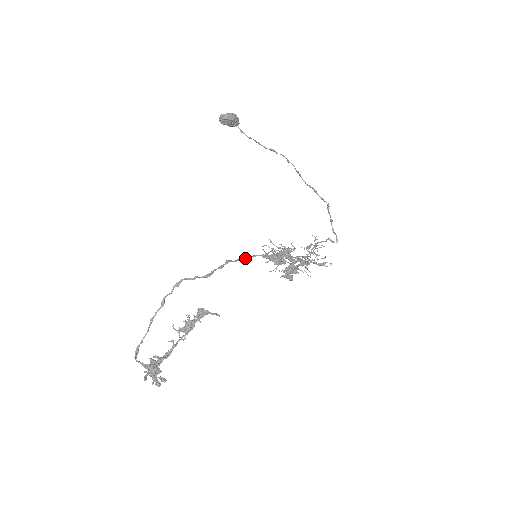
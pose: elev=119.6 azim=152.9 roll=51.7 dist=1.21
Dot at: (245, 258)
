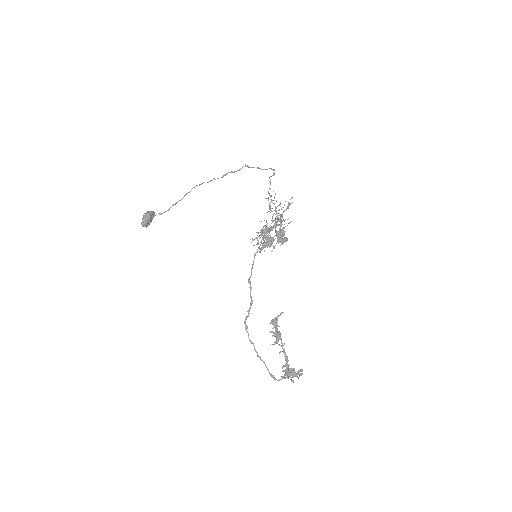
Dot at: (253, 264)
